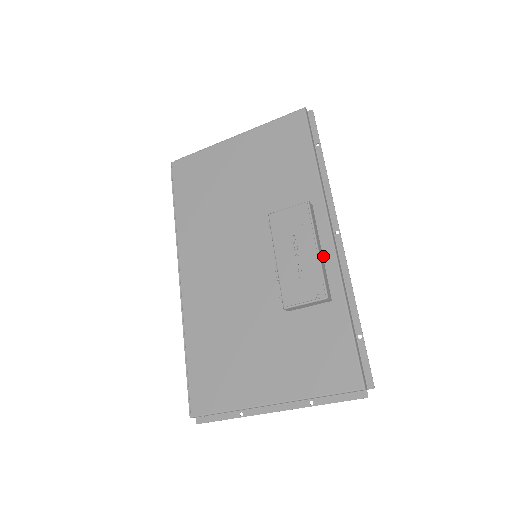
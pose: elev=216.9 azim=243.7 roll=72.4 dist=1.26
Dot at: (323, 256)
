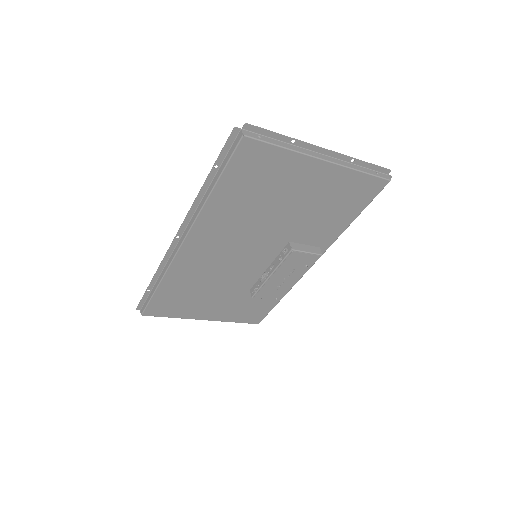
Dot at: occluded
